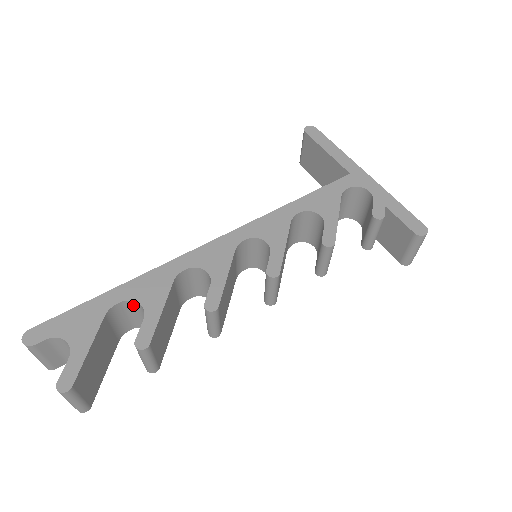
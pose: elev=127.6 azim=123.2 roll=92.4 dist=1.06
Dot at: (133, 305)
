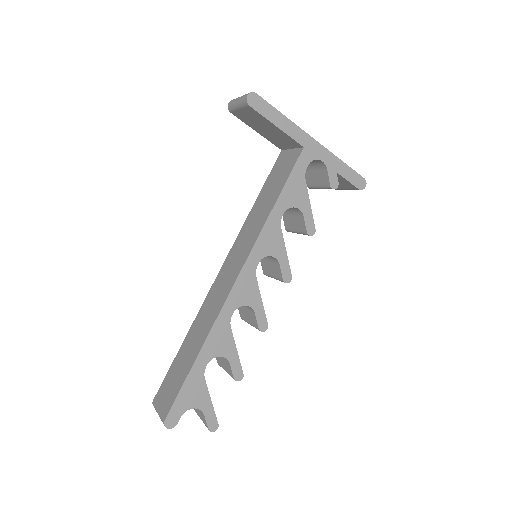
Dot at: occluded
